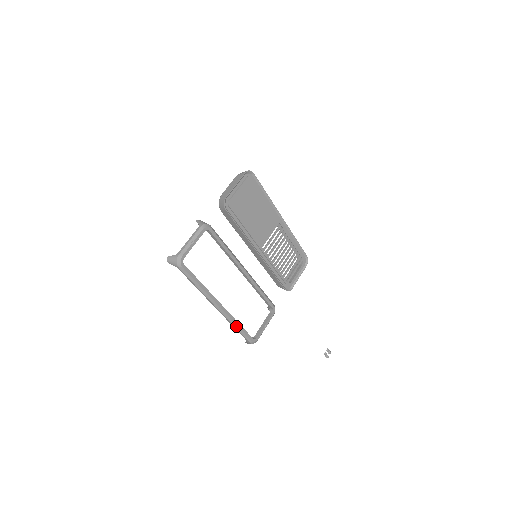
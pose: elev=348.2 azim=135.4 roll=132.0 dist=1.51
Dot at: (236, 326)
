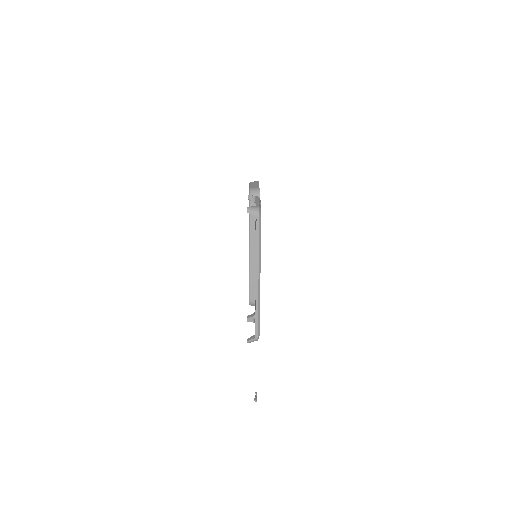
Dot at: (259, 310)
